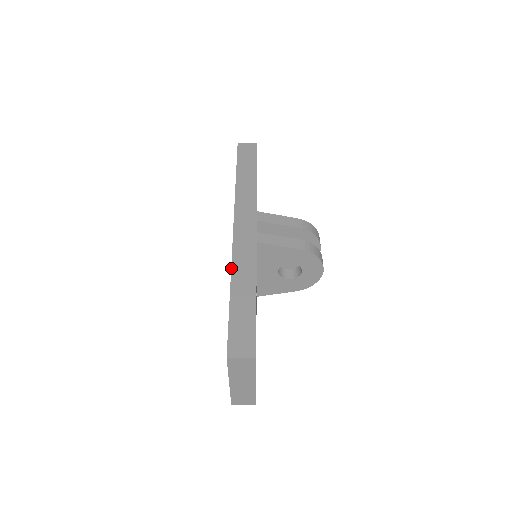
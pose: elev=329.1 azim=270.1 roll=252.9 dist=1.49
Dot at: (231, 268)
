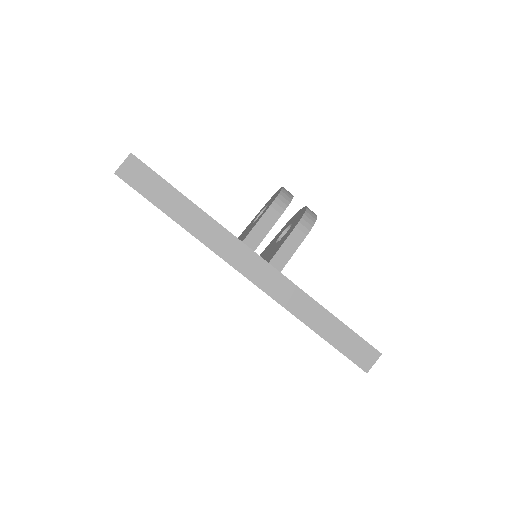
Dot at: occluded
